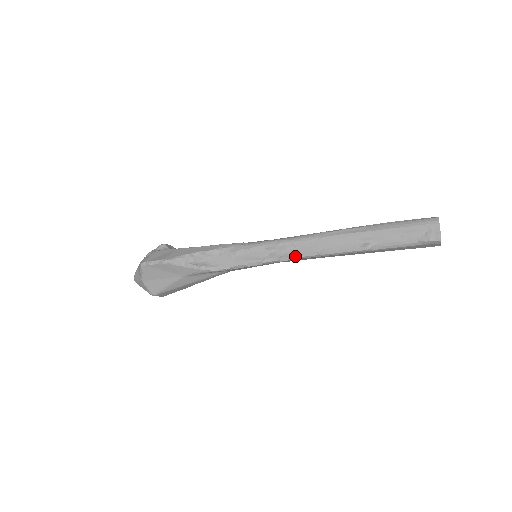
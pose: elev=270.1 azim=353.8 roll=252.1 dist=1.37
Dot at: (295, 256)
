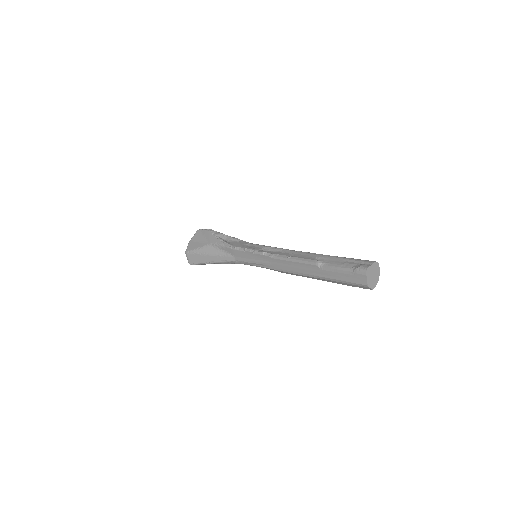
Dot at: (274, 255)
